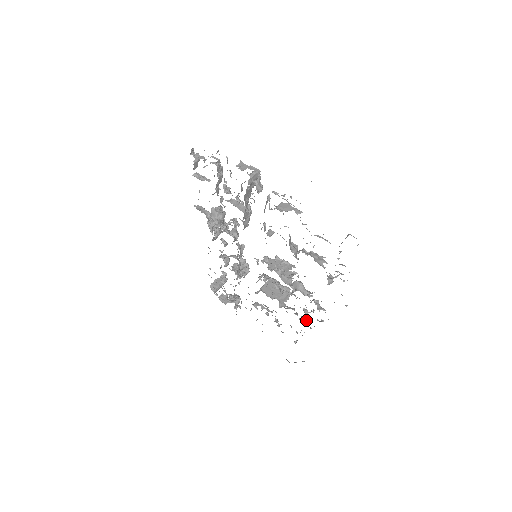
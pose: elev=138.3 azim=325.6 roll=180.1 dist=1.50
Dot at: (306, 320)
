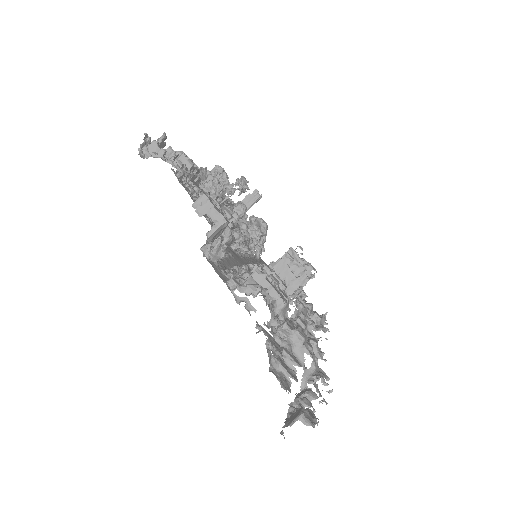
Dot at: (318, 320)
